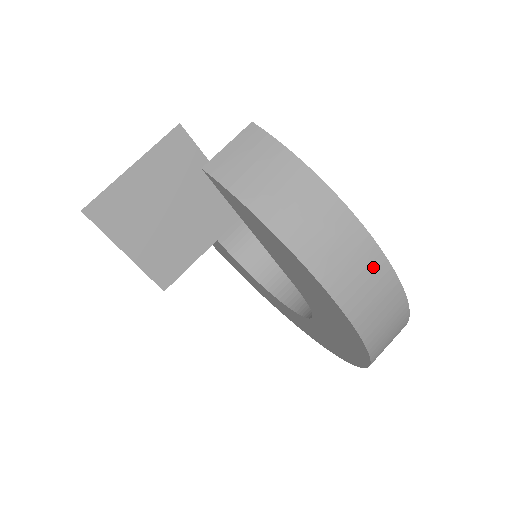
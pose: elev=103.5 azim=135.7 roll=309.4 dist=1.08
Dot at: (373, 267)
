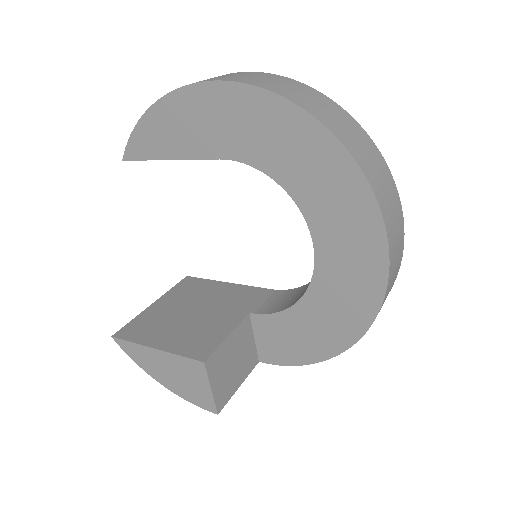
Dot at: occluded
